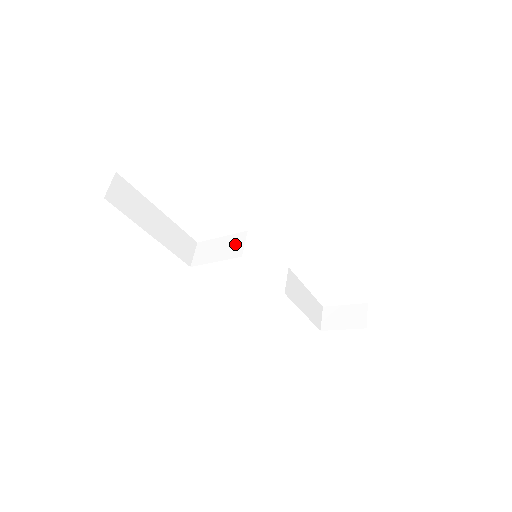
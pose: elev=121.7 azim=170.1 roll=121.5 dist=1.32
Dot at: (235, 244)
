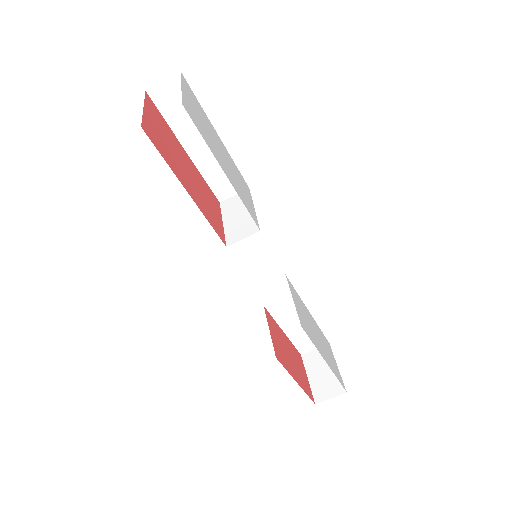
Dot at: (243, 229)
